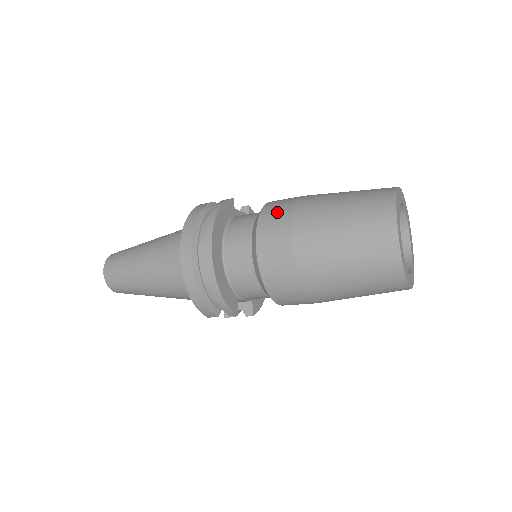
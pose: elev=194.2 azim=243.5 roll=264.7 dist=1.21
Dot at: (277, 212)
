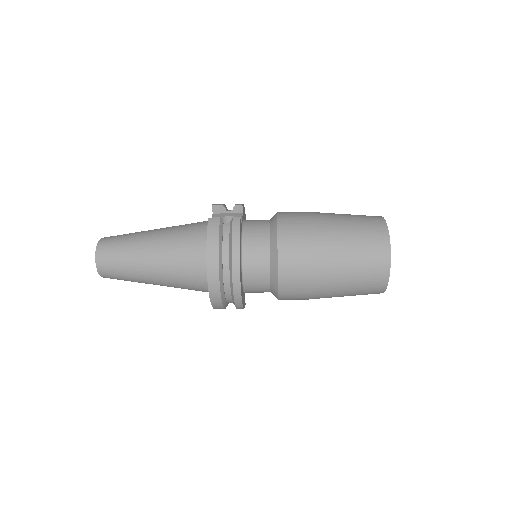
Dot at: (295, 253)
